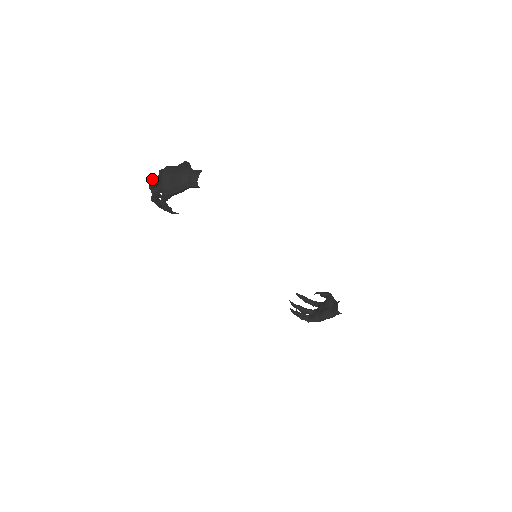
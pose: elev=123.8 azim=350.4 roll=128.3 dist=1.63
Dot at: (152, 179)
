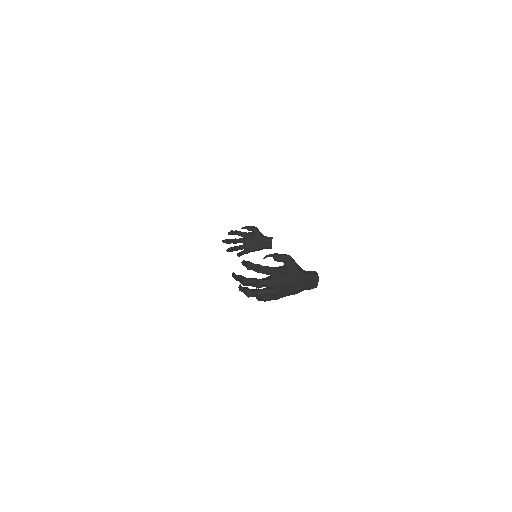
Dot at: (260, 285)
